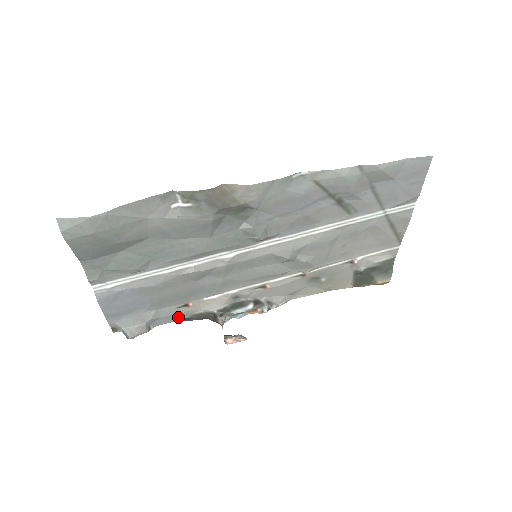
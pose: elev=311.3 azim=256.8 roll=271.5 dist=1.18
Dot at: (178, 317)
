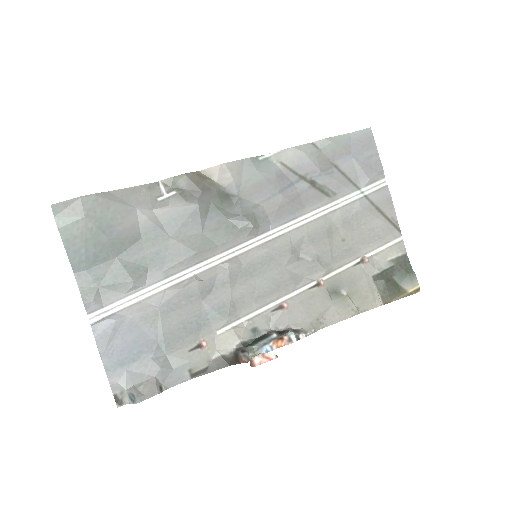
Dot at: (193, 369)
